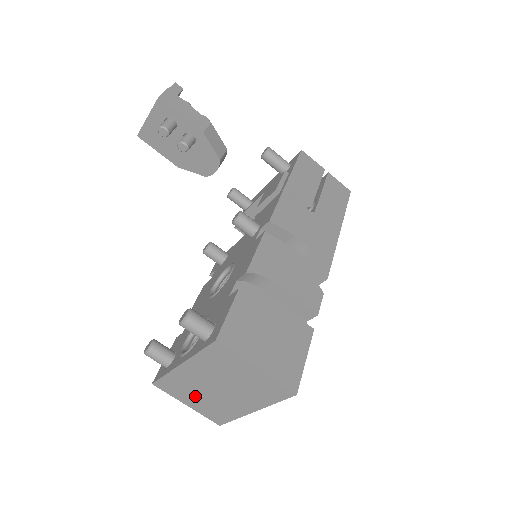
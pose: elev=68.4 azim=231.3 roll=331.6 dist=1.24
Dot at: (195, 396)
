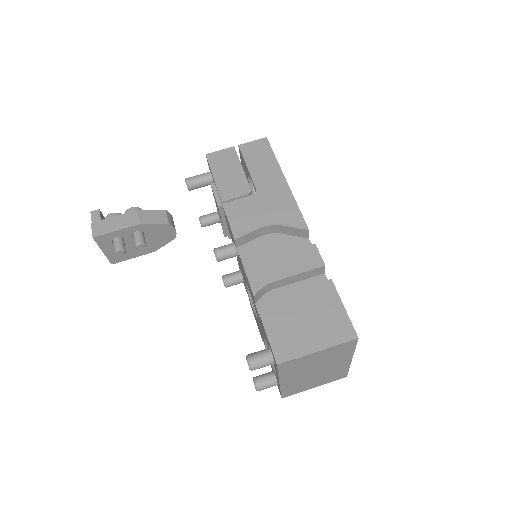
Dot at: (311, 383)
